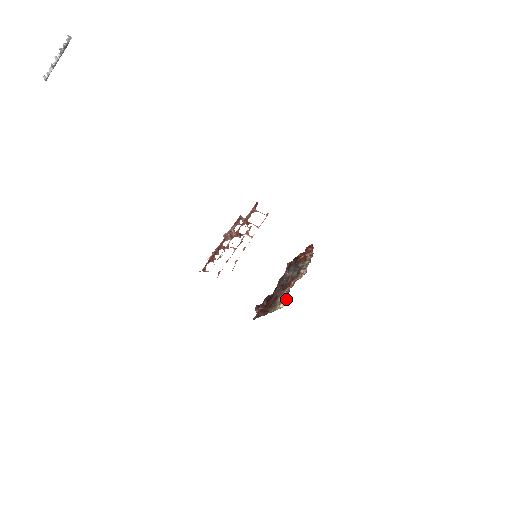
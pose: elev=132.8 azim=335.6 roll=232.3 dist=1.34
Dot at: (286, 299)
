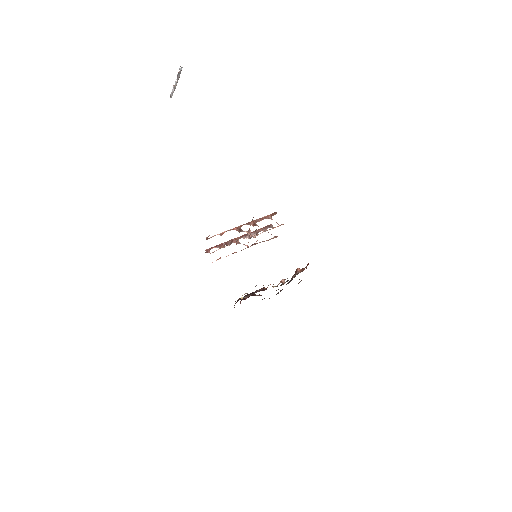
Dot at: occluded
